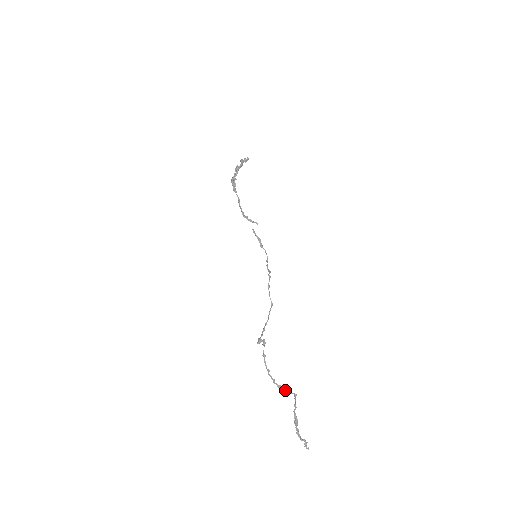
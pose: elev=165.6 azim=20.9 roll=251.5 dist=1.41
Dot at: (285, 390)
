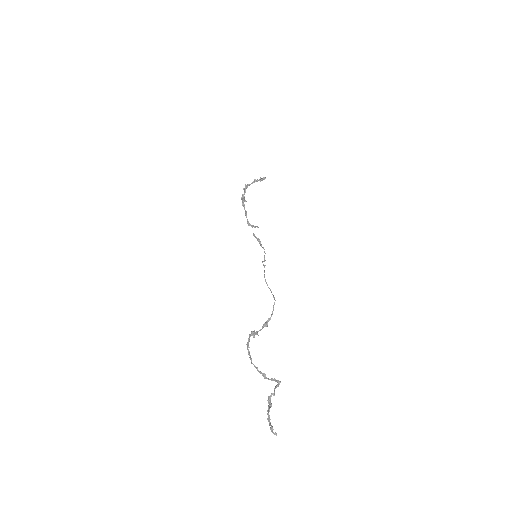
Dot at: occluded
